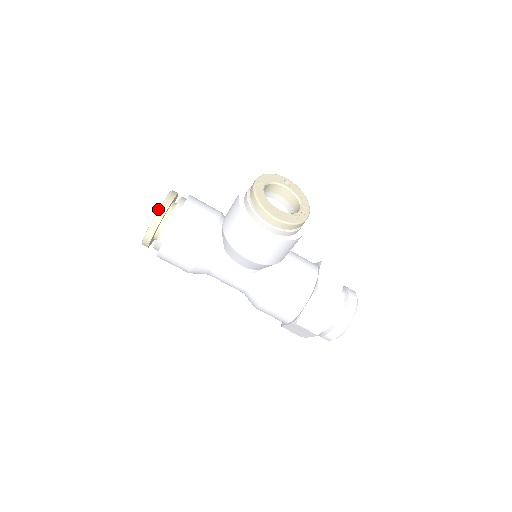
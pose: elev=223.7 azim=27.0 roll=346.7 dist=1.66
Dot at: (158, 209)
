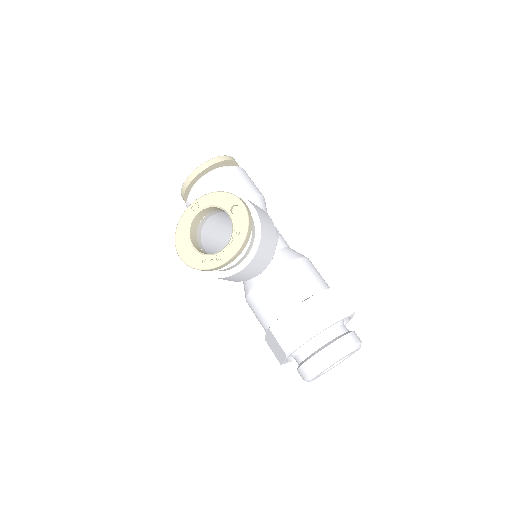
Dot at: (184, 182)
